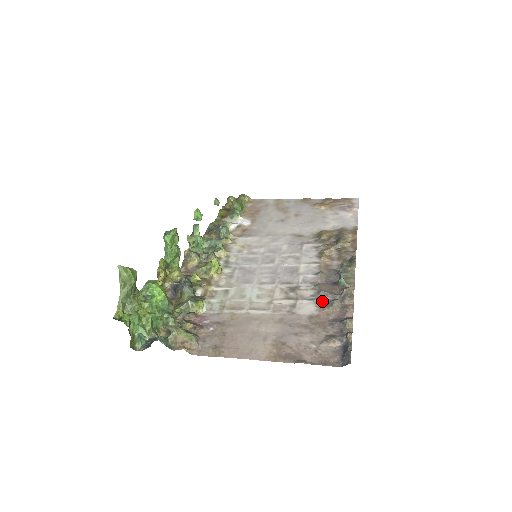
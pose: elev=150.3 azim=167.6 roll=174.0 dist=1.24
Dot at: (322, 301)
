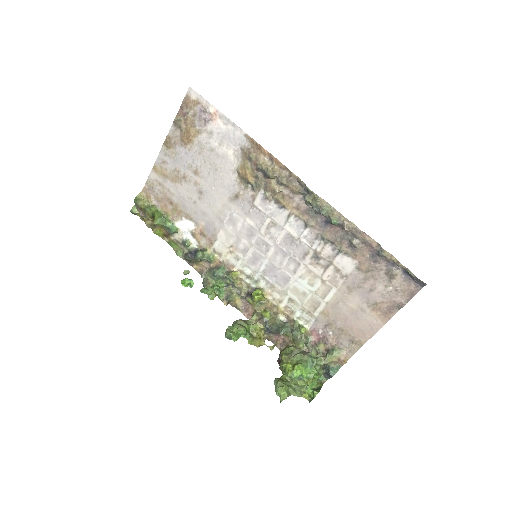
Dot at: (346, 249)
